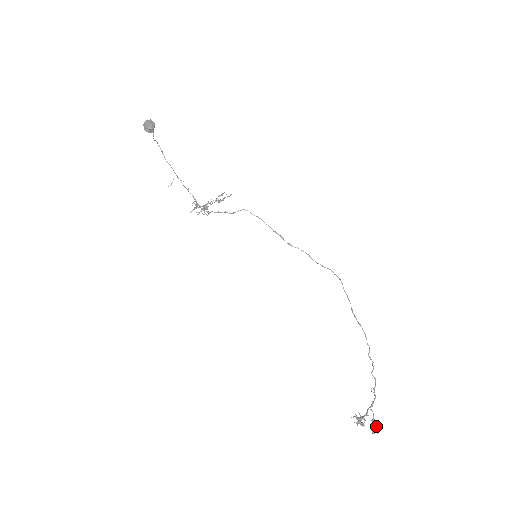
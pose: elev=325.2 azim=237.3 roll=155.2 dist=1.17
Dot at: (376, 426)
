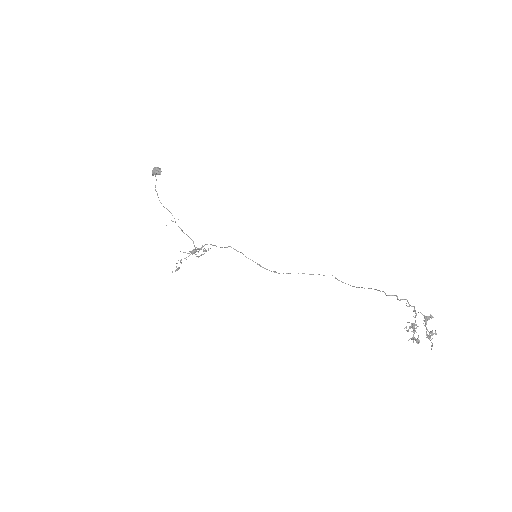
Dot at: (430, 337)
